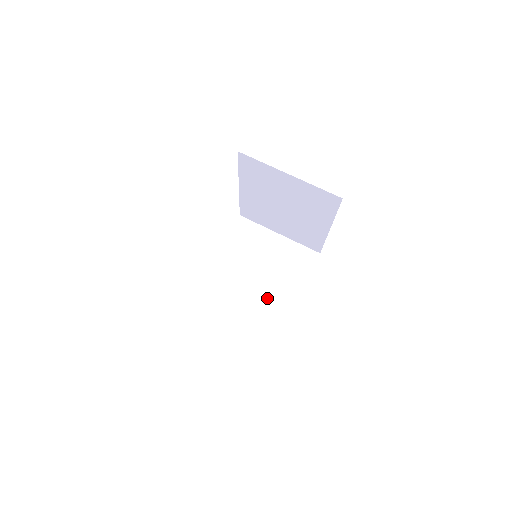
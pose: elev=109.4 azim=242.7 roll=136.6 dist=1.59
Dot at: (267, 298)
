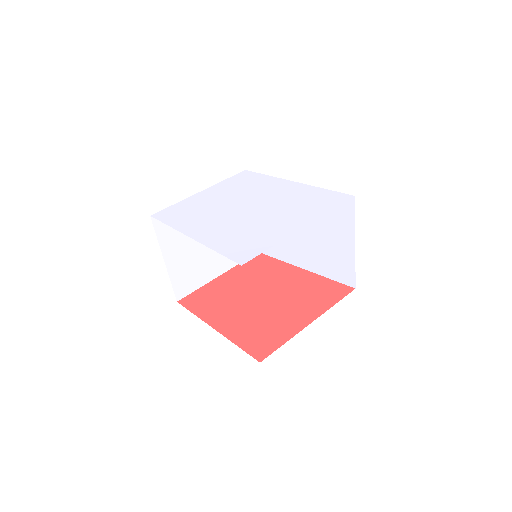
Dot at: (289, 243)
